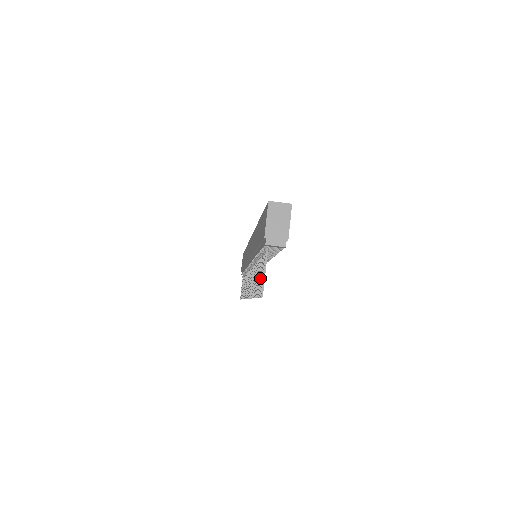
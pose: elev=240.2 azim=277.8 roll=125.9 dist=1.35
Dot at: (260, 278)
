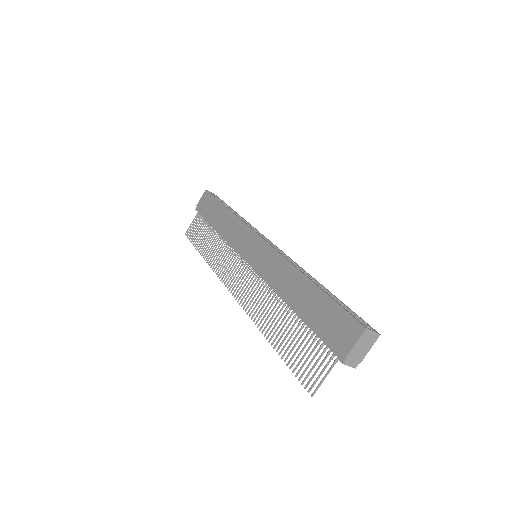
Dot at: (305, 362)
